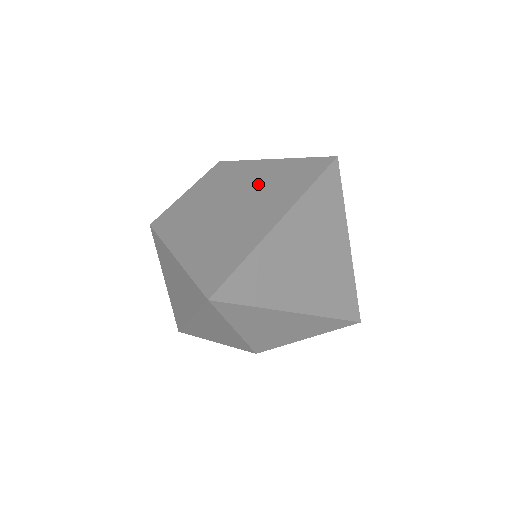
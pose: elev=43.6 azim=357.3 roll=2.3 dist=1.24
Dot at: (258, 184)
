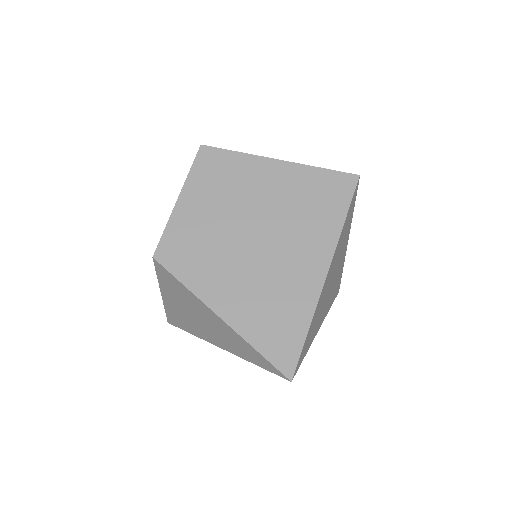
Dot at: (278, 206)
